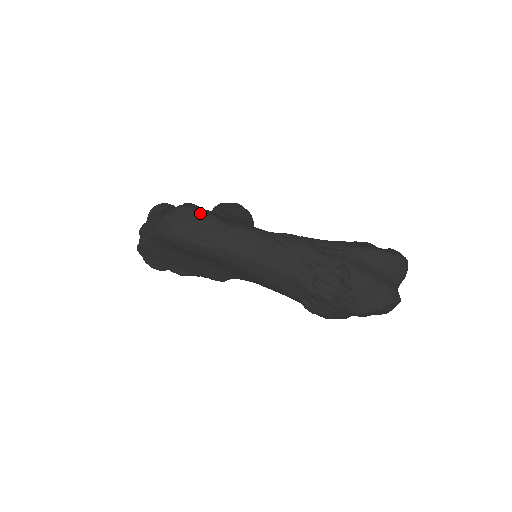
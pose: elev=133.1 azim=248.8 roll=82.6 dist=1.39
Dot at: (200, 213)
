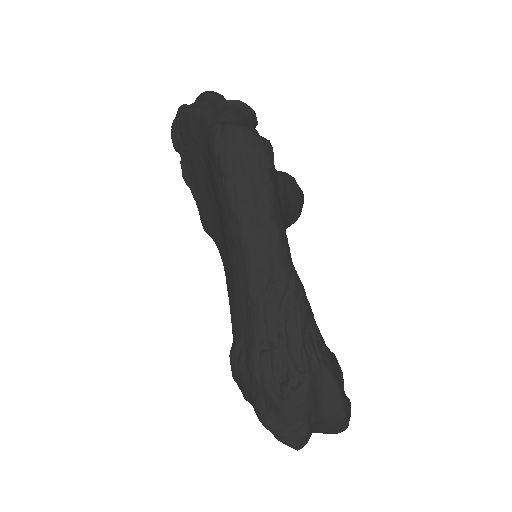
Dot at: (267, 169)
